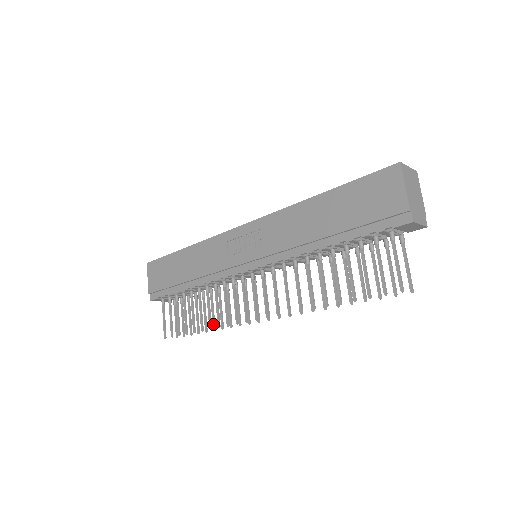
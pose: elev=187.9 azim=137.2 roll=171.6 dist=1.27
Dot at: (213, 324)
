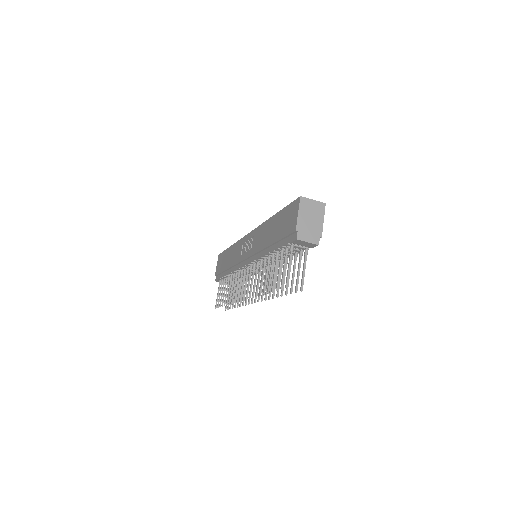
Dot at: occluded
